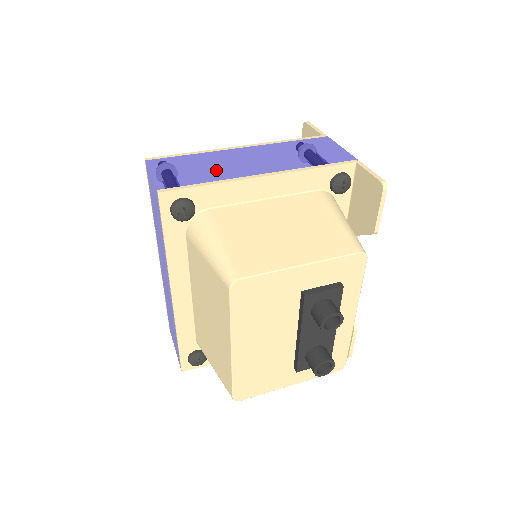
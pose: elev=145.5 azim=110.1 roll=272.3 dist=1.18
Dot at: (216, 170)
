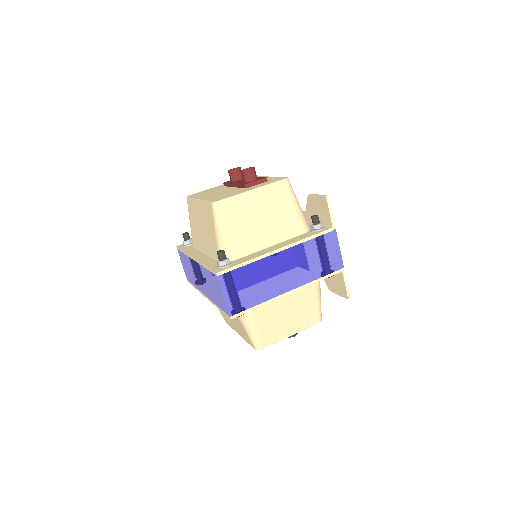
Dot at: (263, 289)
